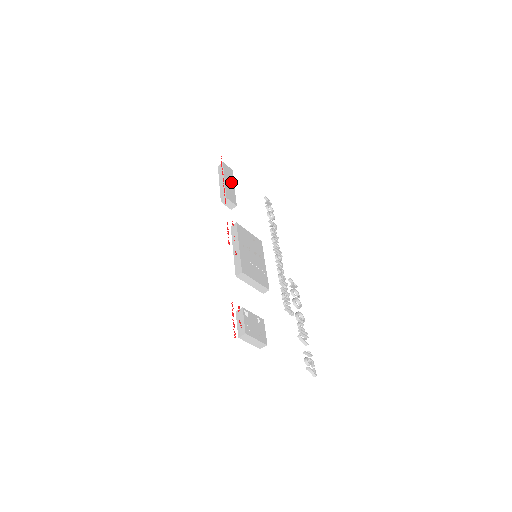
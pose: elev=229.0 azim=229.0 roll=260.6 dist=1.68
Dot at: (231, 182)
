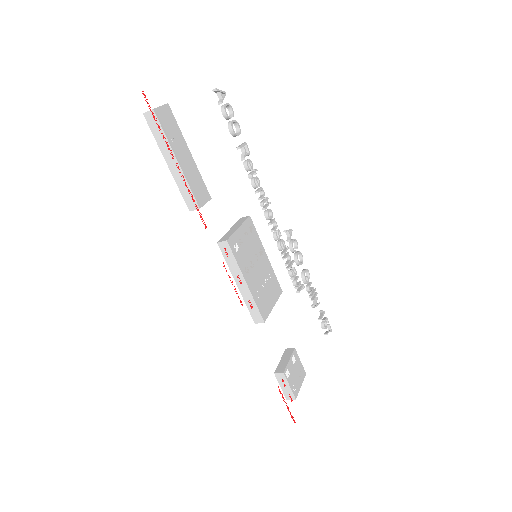
Dot at: (183, 148)
